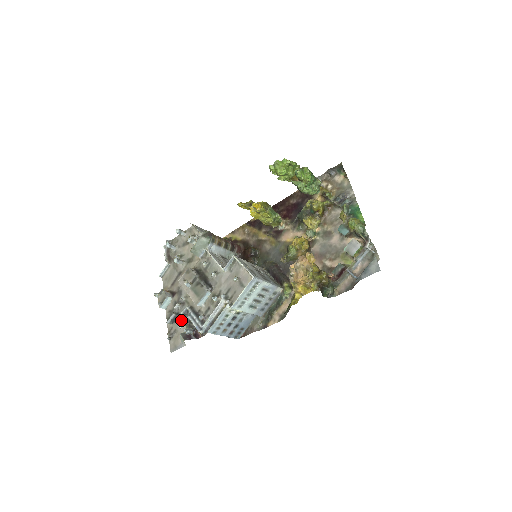
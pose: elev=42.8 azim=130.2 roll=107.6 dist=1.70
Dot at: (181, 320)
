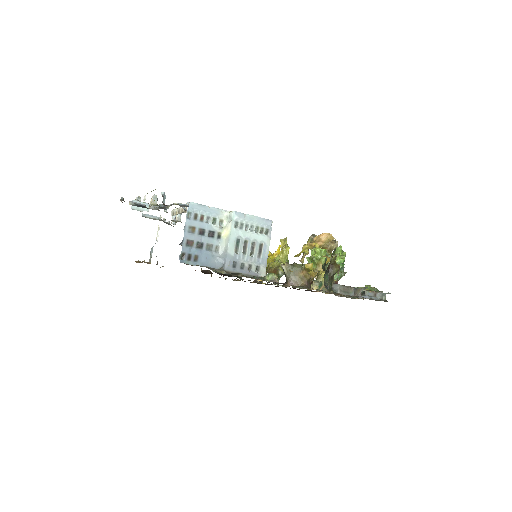
Dot at: occluded
